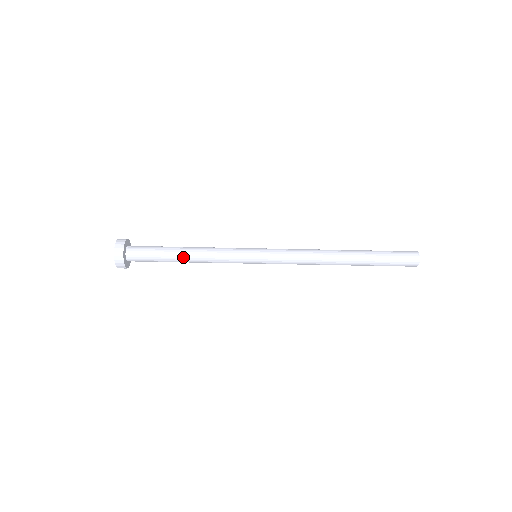
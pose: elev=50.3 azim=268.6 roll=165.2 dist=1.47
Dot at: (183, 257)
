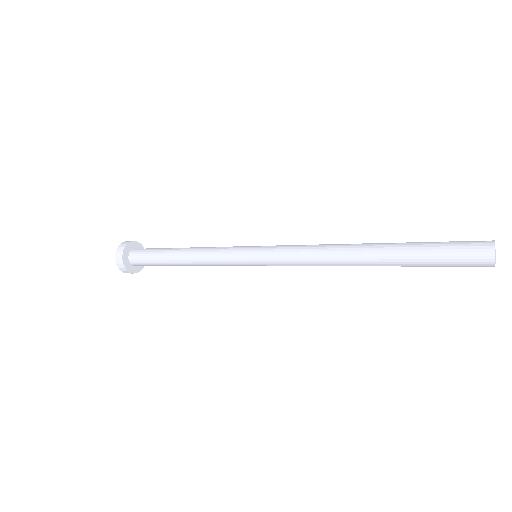
Dot at: (180, 265)
